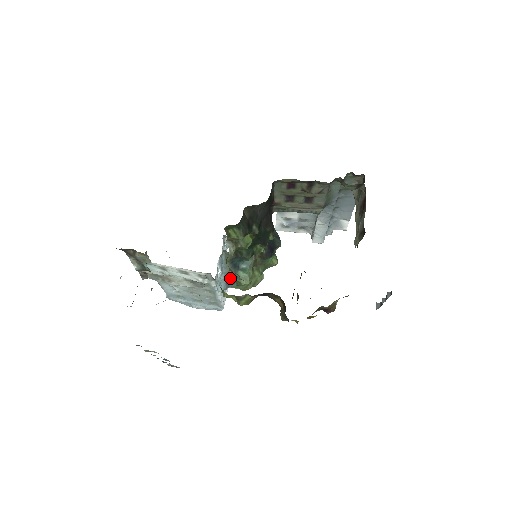
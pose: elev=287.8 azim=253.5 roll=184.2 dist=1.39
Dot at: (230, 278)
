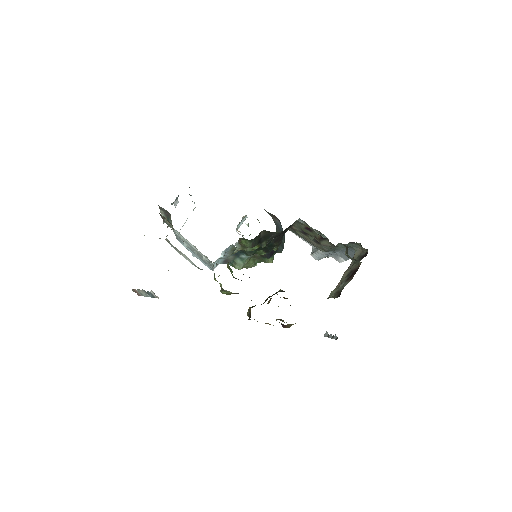
Dot at: (228, 260)
